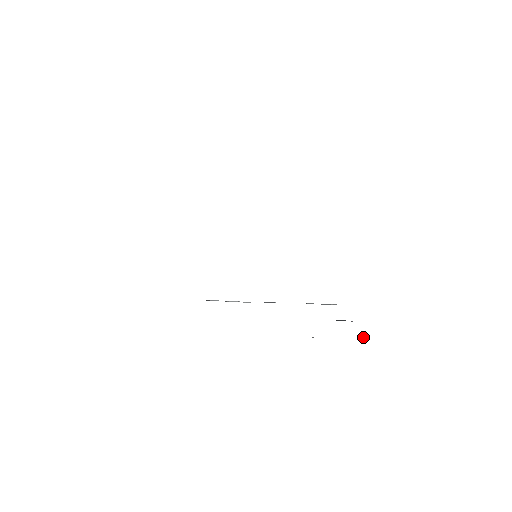
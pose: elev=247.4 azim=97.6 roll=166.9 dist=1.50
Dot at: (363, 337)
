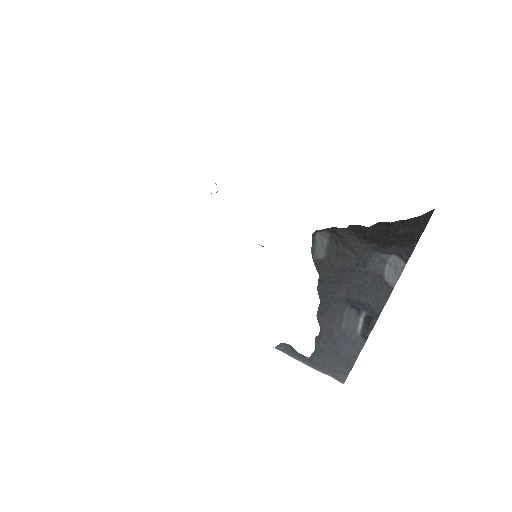
Dot at: (394, 275)
